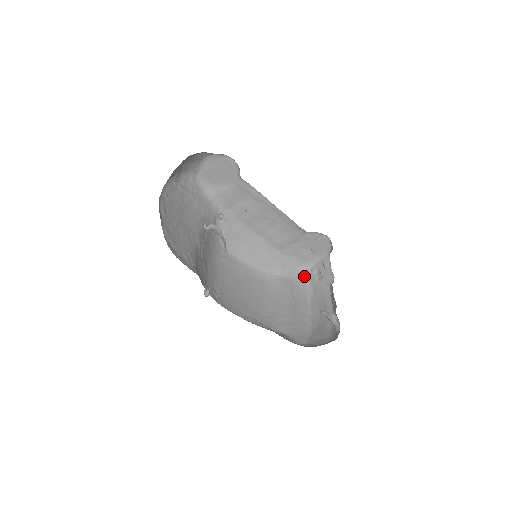
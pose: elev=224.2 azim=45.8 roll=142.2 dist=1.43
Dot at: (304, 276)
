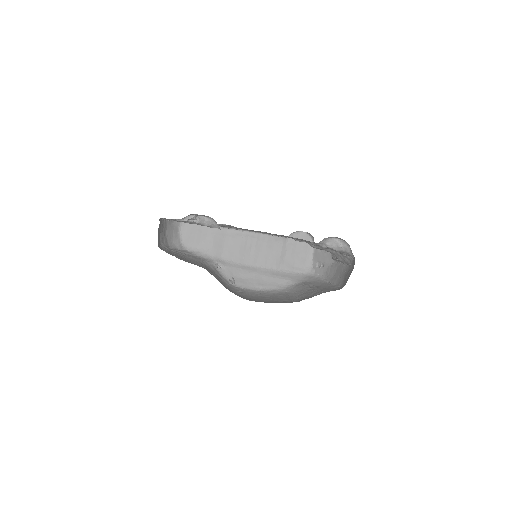
Dot at: (312, 275)
